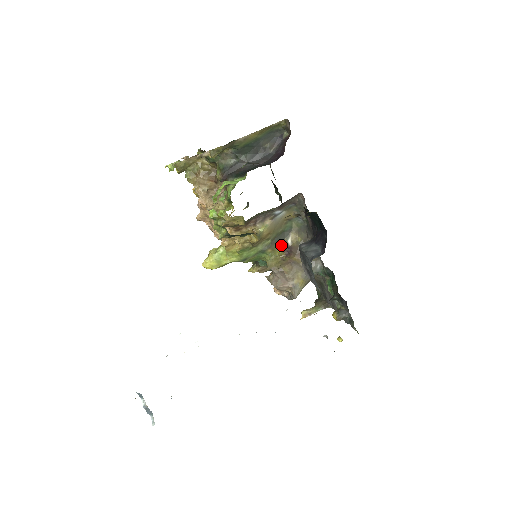
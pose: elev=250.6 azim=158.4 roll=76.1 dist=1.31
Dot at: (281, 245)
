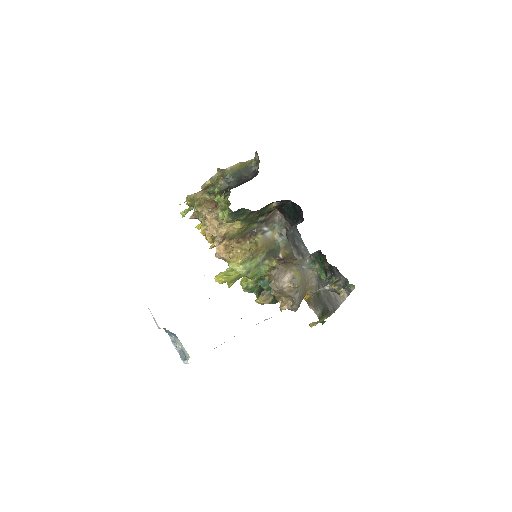
Dot at: (275, 258)
